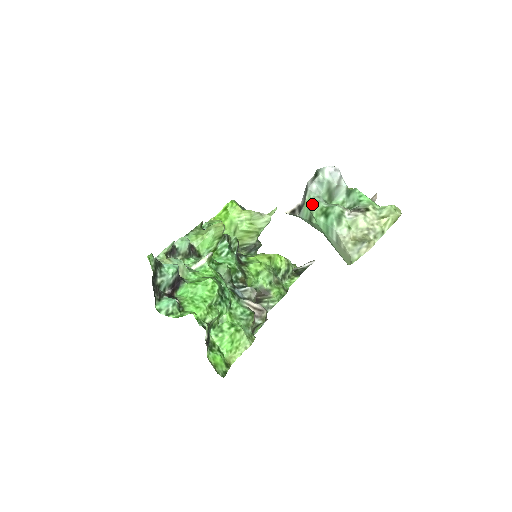
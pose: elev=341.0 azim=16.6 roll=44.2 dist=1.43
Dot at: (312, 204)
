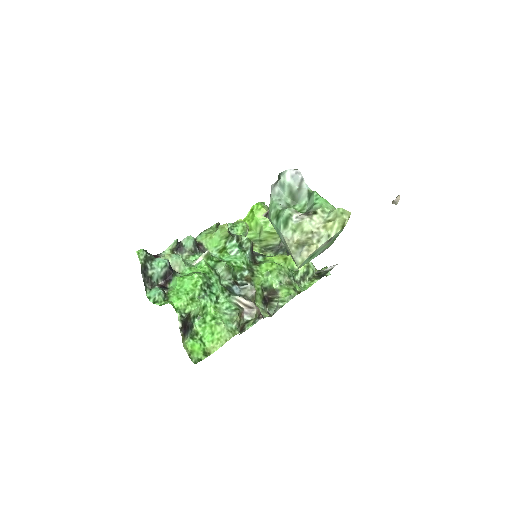
Dot at: (272, 207)
